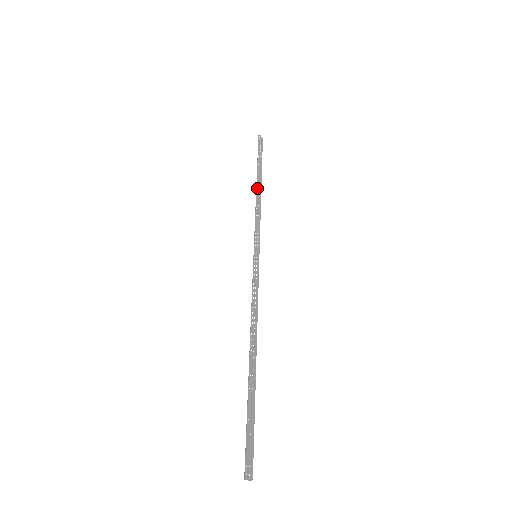
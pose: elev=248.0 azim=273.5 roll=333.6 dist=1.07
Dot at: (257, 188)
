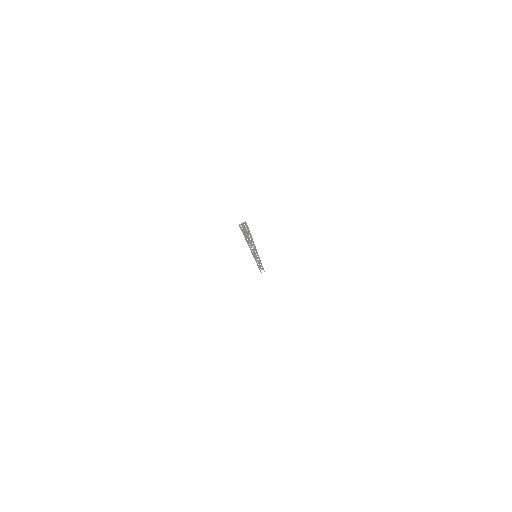
Dot at: occluded
